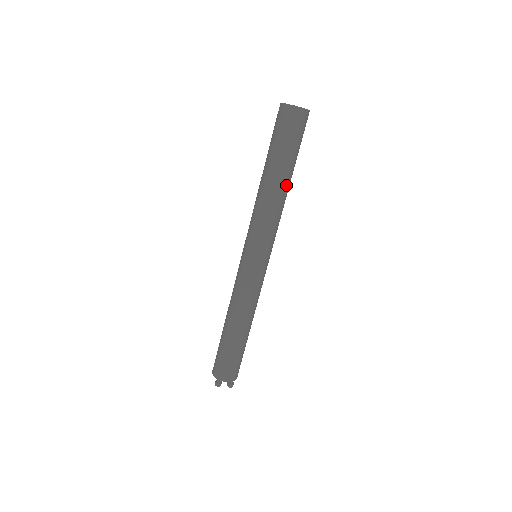
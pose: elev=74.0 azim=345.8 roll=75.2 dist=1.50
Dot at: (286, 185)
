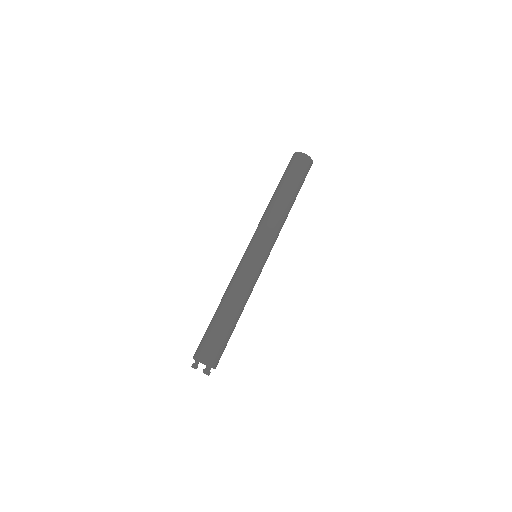
Dot at: (287, 201)
